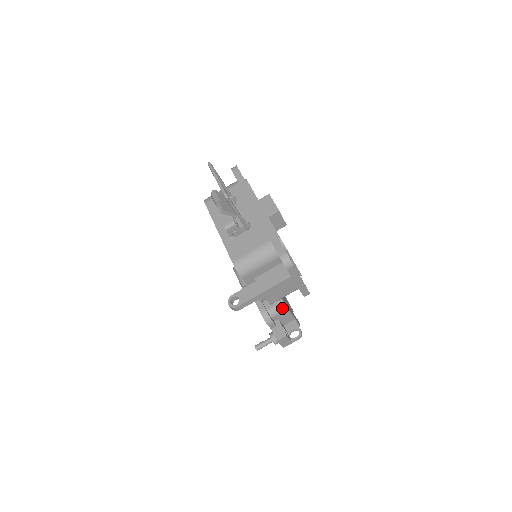
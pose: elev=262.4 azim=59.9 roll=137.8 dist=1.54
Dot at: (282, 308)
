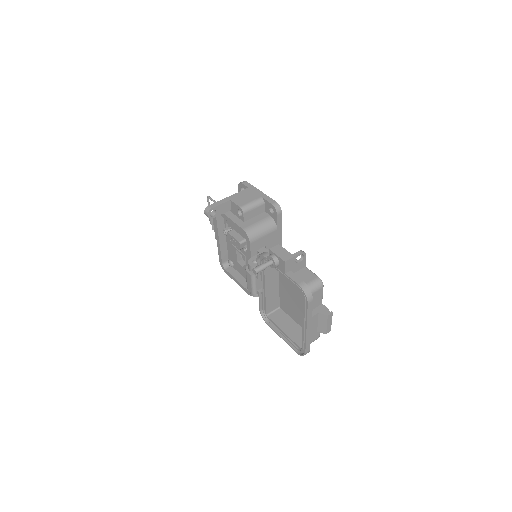
Dot at: occluded
